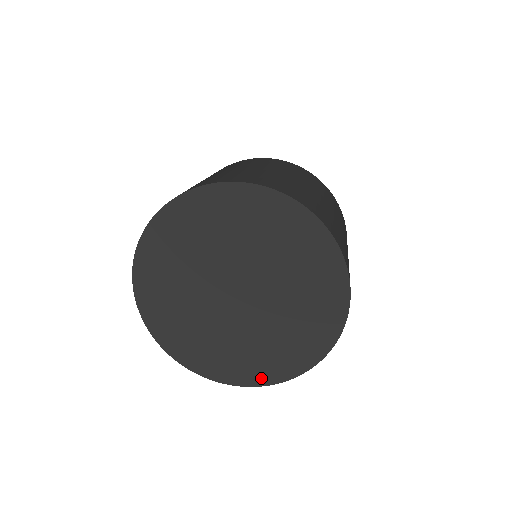
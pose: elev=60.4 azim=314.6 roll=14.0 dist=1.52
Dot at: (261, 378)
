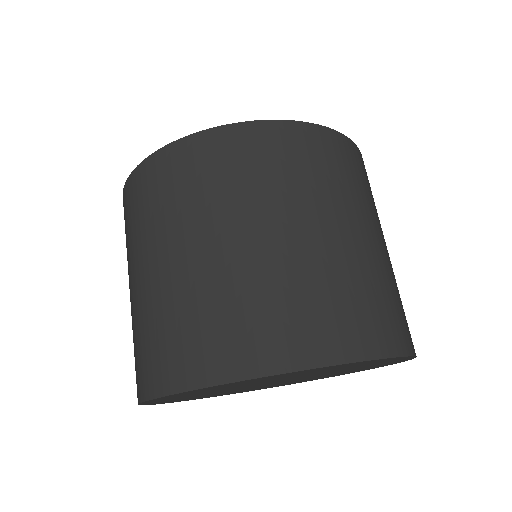
Dot at: occluded
